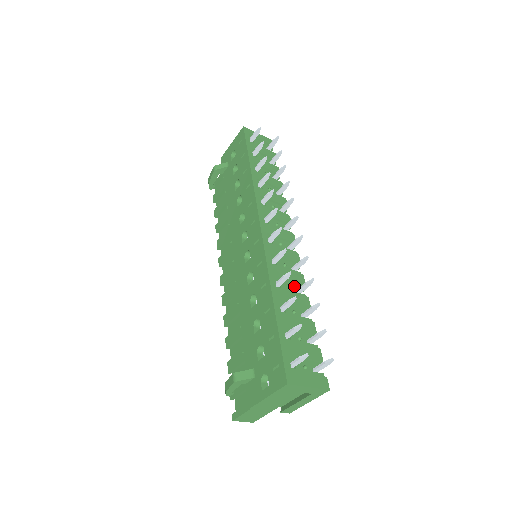
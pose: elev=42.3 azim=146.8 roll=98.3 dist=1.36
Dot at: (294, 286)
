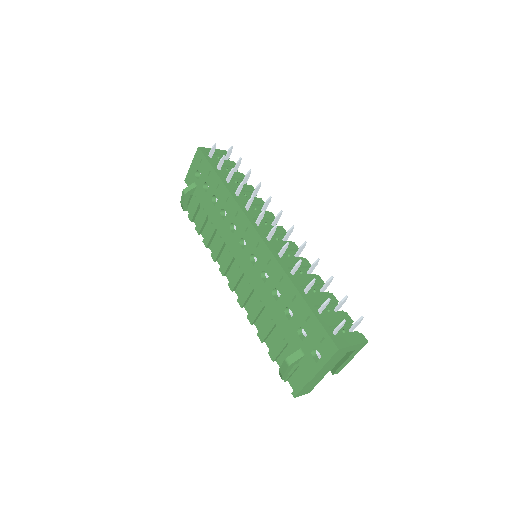
Dot at: (304, 270)
